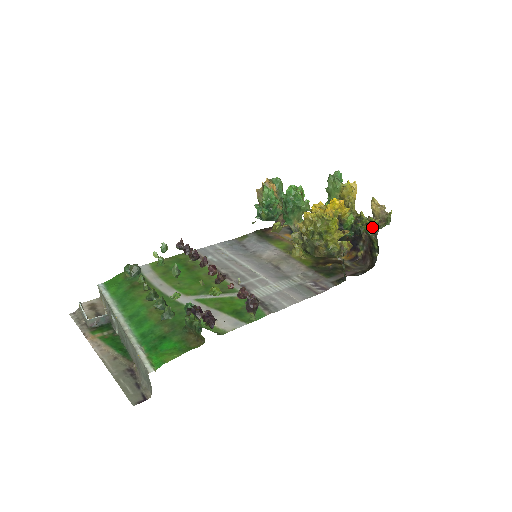
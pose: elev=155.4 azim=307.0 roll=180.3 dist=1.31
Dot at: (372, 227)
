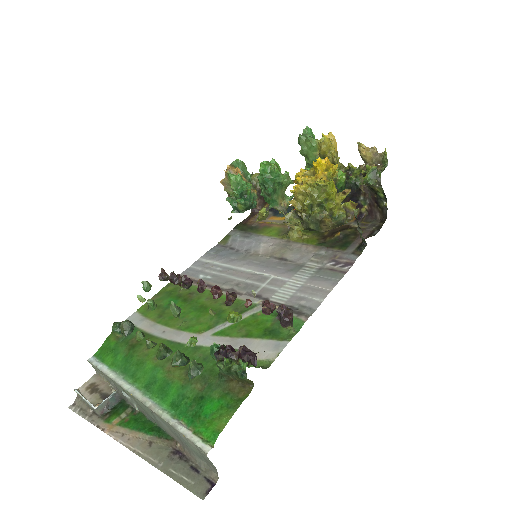
Dot at: (372, 176)
